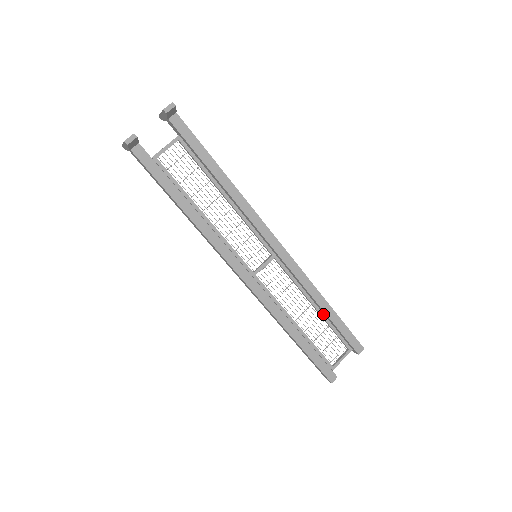
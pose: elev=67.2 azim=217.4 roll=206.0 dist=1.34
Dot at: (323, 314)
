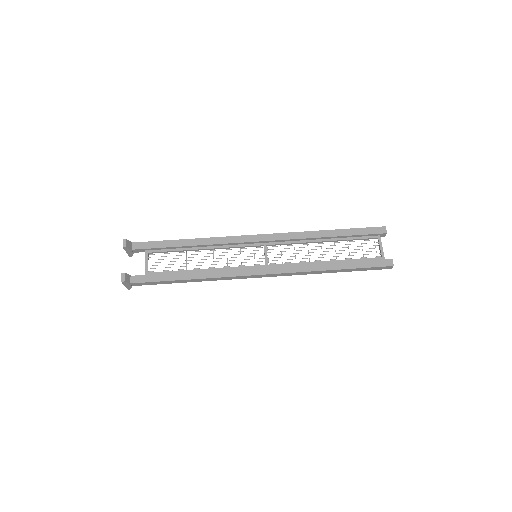
Dot at: (334, 239)
